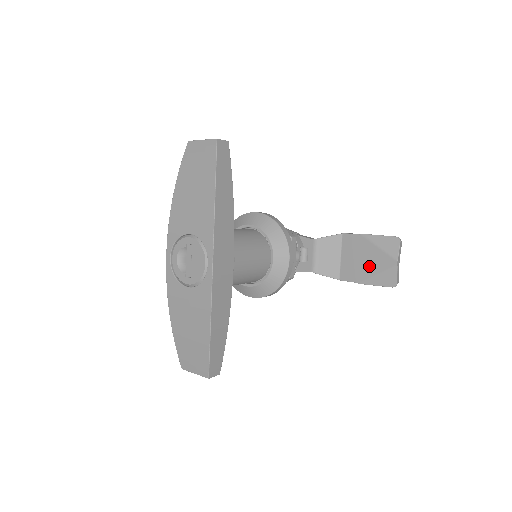
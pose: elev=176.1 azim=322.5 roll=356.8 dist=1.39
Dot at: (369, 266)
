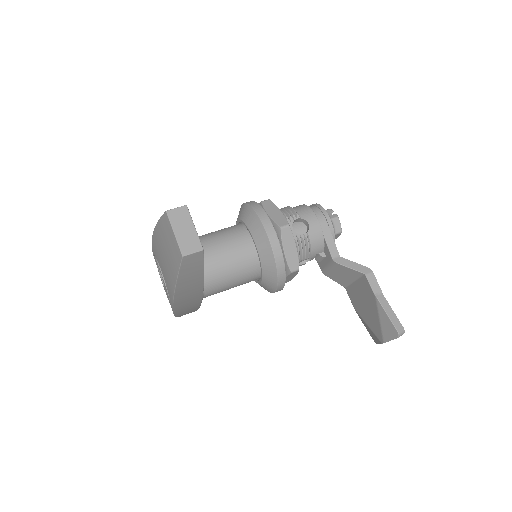
Dot at: (366, 315)
